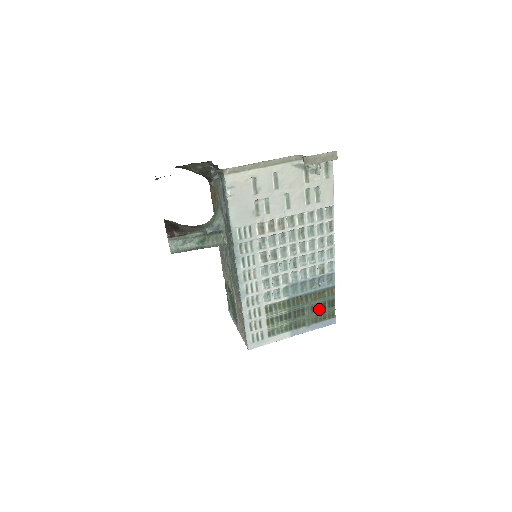
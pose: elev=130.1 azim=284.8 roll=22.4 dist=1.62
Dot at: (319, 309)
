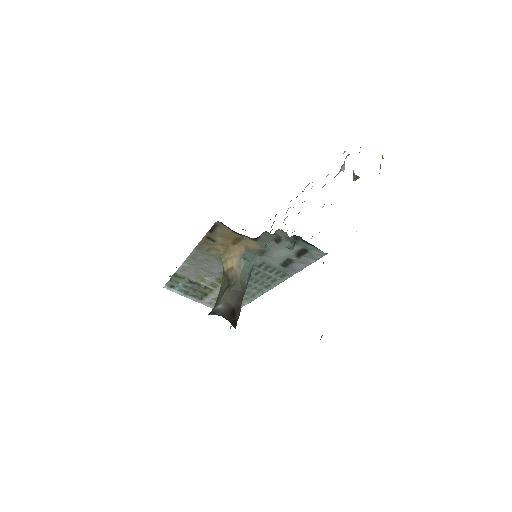
Dot at: occluded
